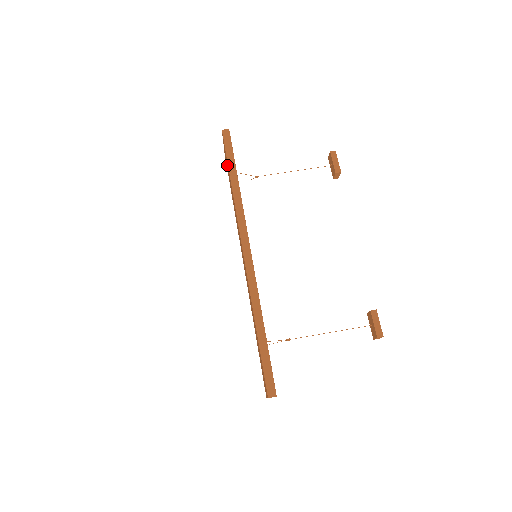
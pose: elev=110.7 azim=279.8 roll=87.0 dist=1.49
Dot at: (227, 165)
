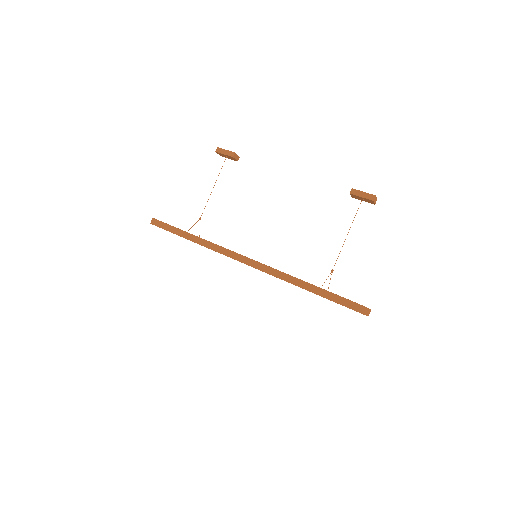
Dot at: occluded
